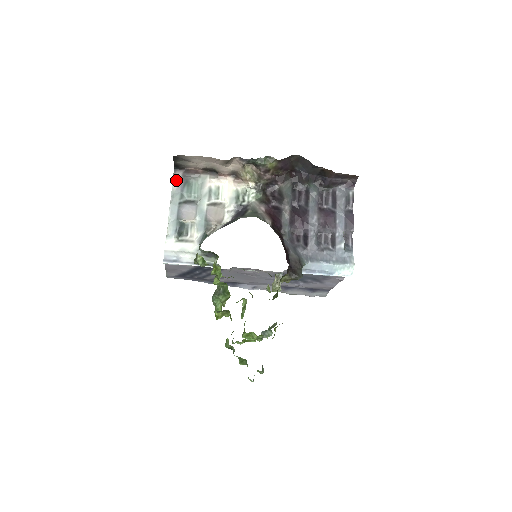
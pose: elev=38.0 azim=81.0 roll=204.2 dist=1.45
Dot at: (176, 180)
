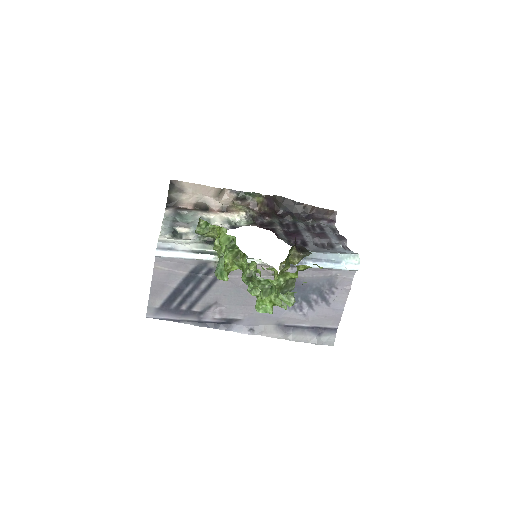
Dot at: (168, 212)
